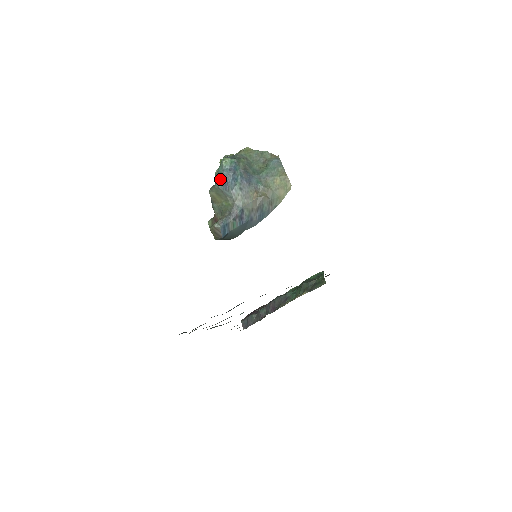
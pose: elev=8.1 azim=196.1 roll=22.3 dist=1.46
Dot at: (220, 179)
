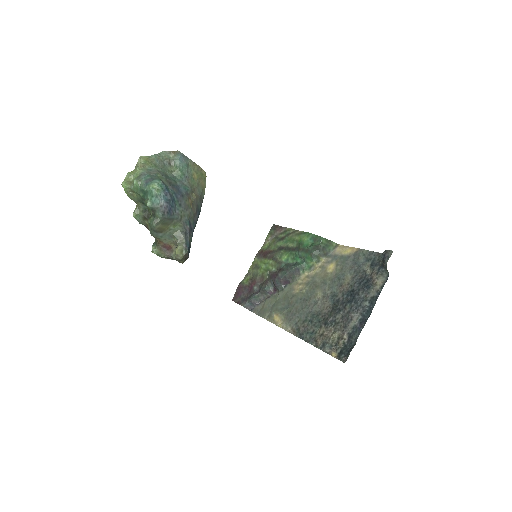
Dot at: (163, 209)
